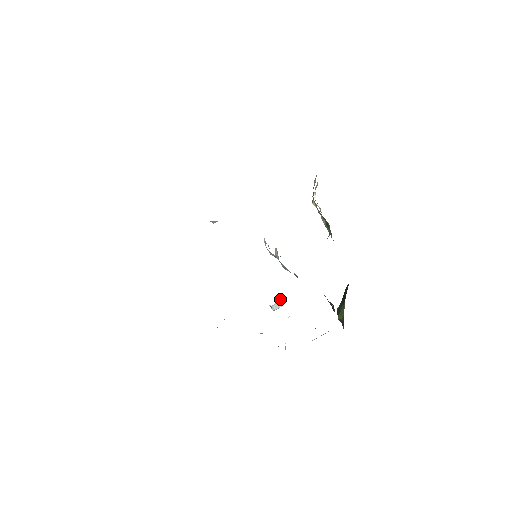
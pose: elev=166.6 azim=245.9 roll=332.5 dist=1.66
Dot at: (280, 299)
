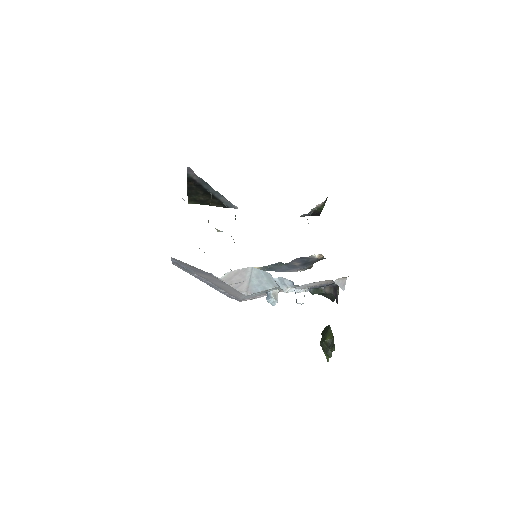
Dot at: (278, 292)
